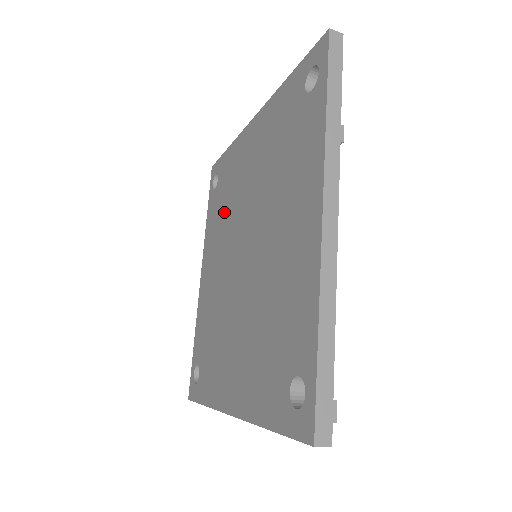
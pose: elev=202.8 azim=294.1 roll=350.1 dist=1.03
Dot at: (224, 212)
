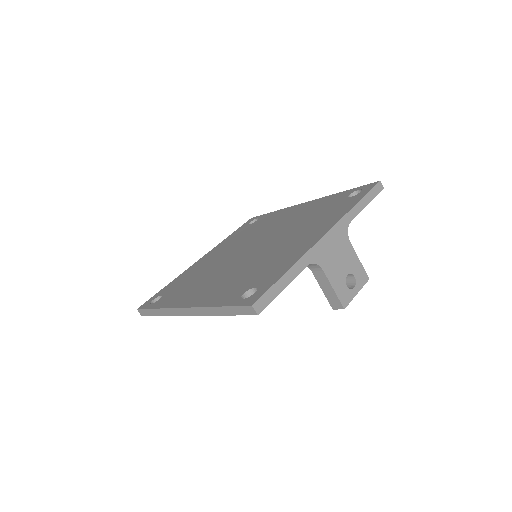
Dot at: (196, 279)
